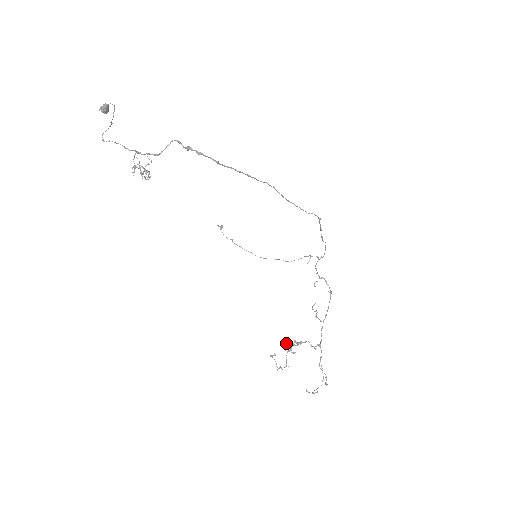
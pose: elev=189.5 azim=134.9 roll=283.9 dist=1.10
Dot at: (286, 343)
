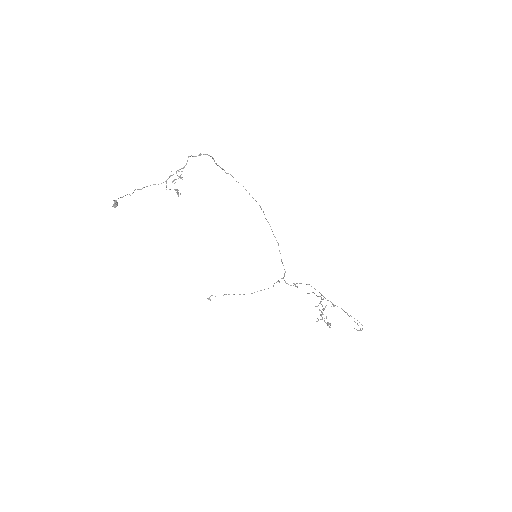
Dot at: (317, 306)
